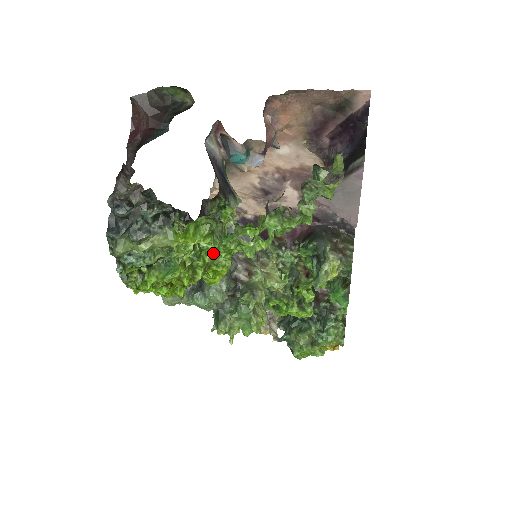
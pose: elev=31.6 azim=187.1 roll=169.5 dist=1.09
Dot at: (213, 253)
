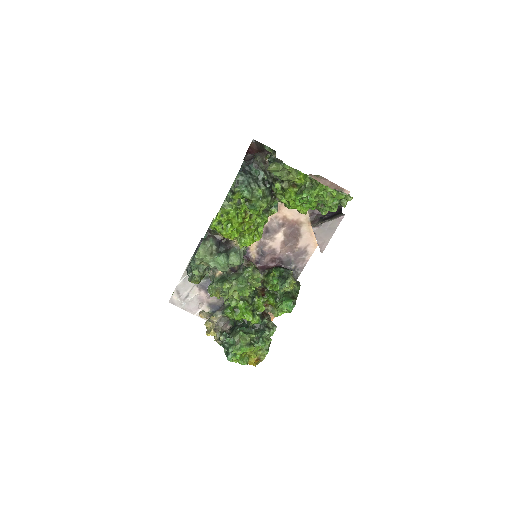
Dot at: (259, 225)
